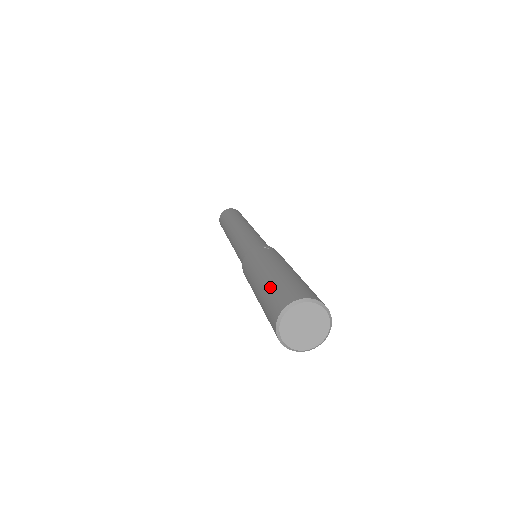
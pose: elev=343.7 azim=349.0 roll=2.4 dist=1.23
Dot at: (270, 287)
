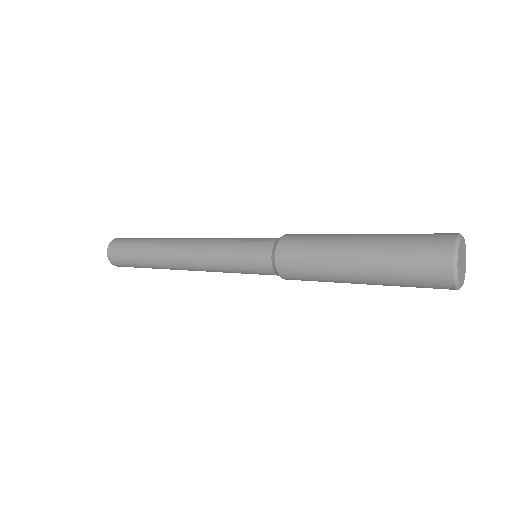
Dot at: occluded
